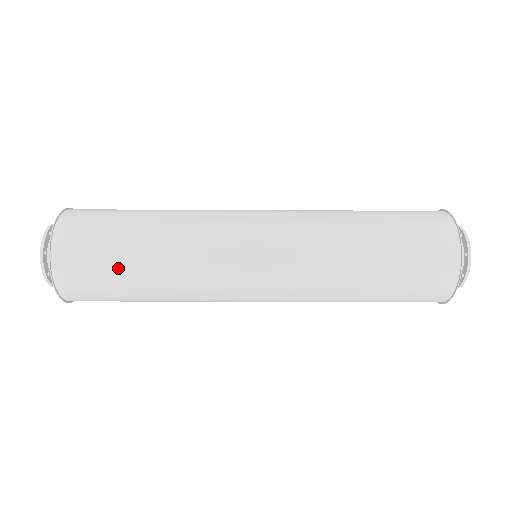
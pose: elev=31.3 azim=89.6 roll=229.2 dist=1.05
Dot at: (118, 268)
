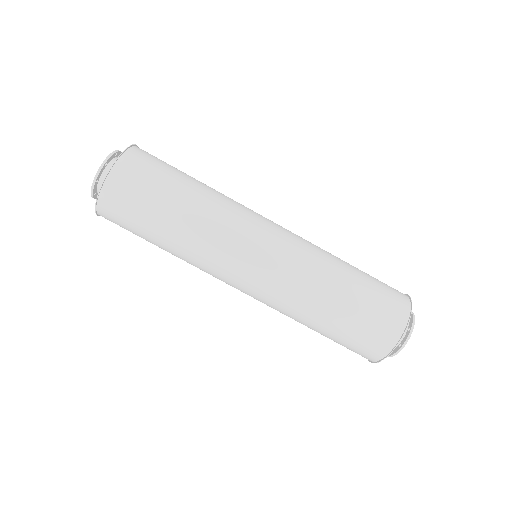
Dot at: (158, 201)
